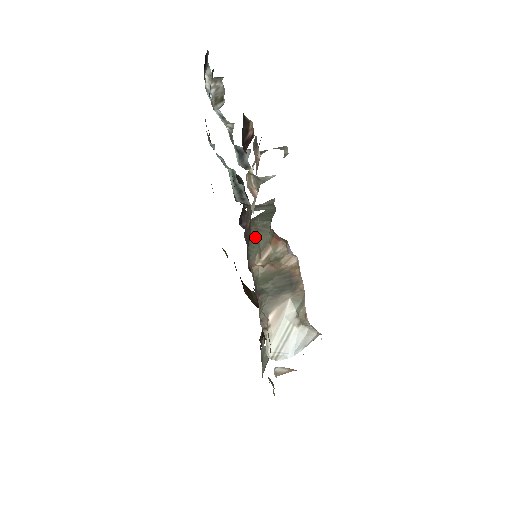
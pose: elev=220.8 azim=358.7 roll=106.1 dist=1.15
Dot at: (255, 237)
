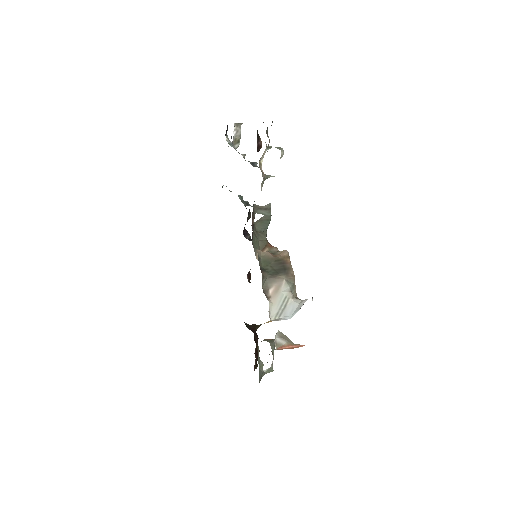
Dot at: (256, 238)
